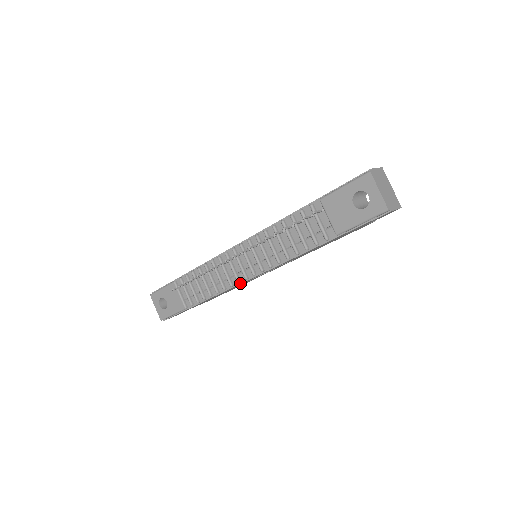
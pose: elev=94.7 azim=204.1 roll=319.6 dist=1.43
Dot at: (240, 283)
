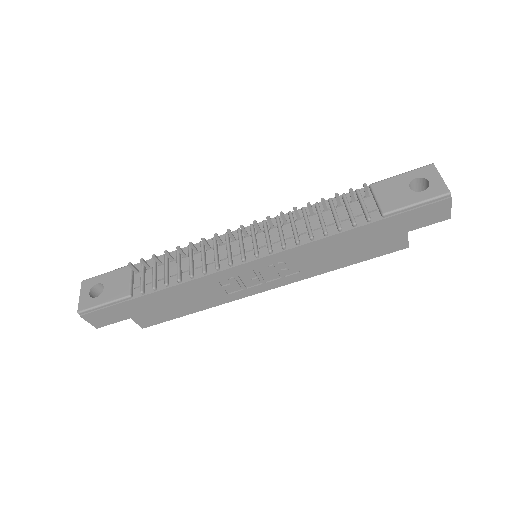
Dot at: (231, 267)
